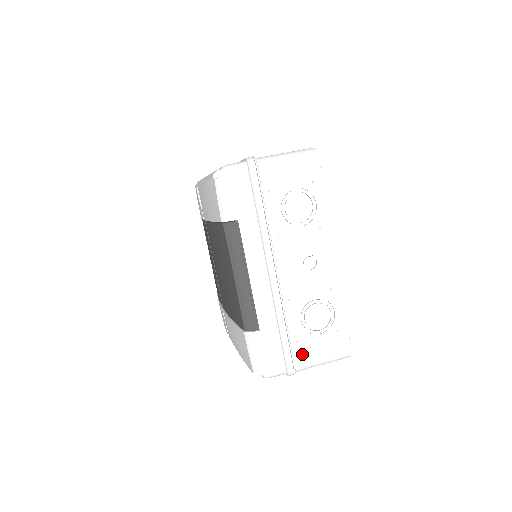
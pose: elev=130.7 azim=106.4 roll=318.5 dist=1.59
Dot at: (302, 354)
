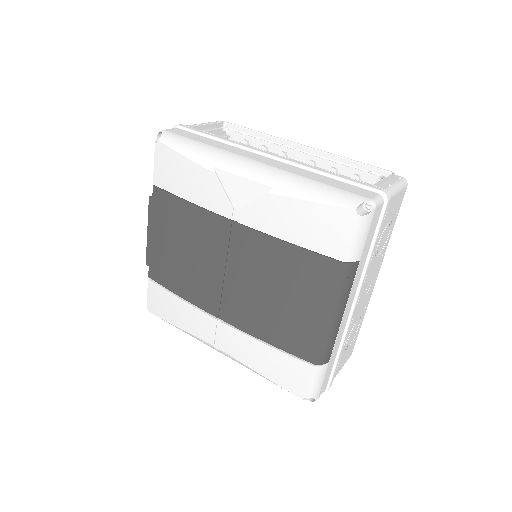
Dot at: (337, 370)
